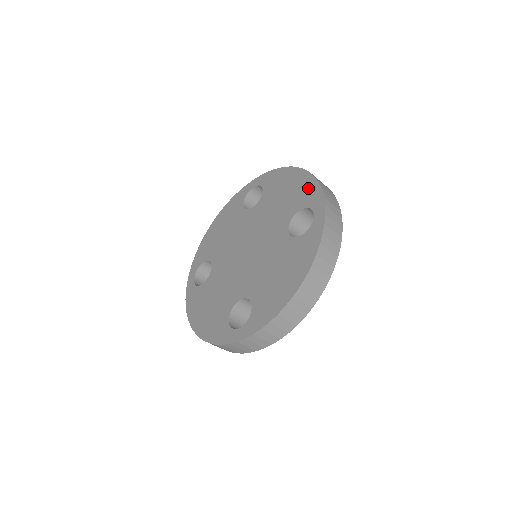
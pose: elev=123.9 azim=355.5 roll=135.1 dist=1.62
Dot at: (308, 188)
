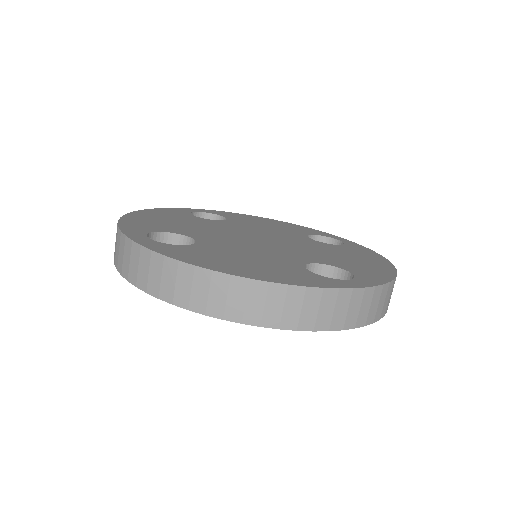
Dot at: (303, 228)
